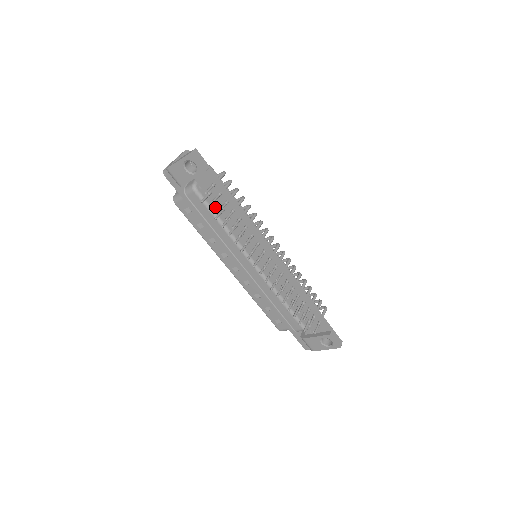
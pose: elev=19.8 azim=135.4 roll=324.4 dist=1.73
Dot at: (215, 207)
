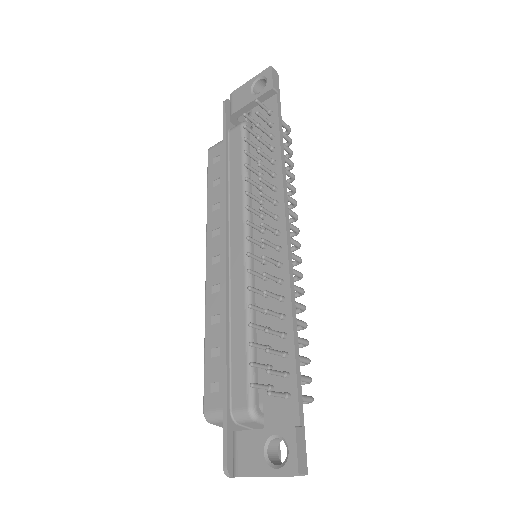
Dot at: occluded
